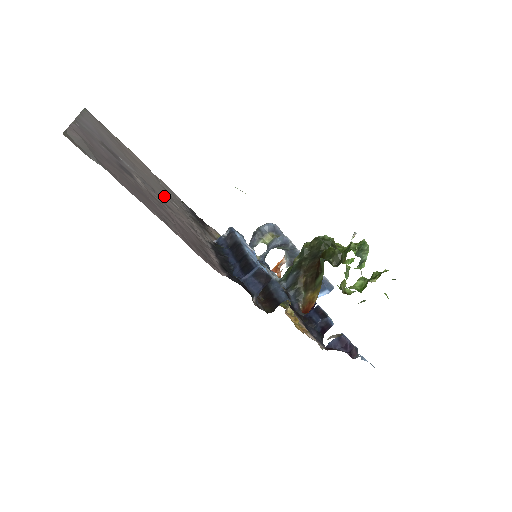
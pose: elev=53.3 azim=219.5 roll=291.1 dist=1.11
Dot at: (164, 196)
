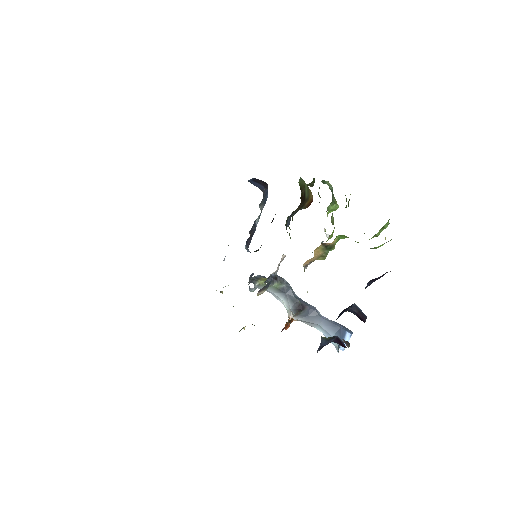
Dot at: occluded
